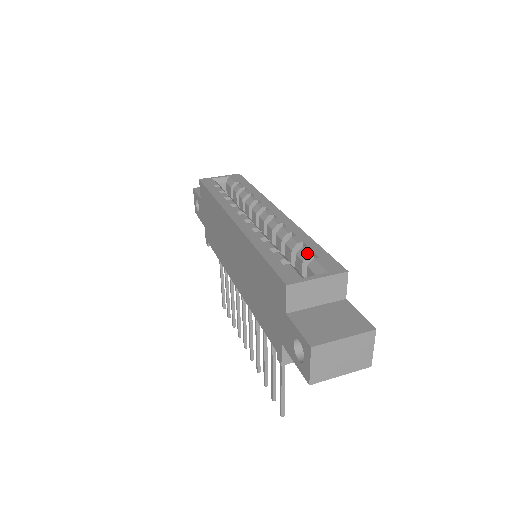
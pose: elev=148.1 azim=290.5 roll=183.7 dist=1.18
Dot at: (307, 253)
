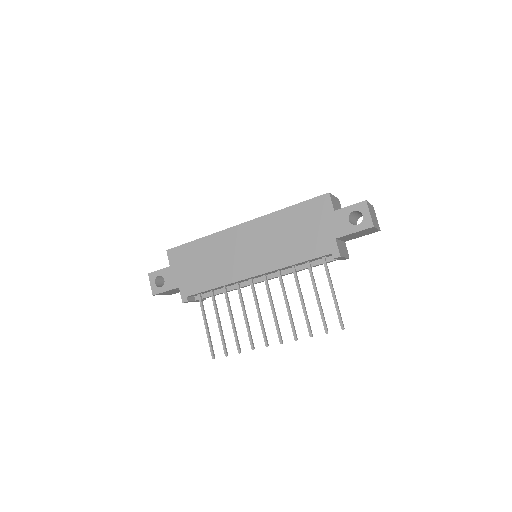
Dot at: occluded
